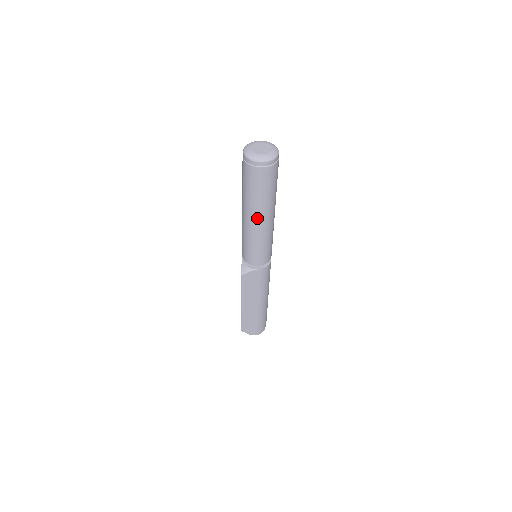
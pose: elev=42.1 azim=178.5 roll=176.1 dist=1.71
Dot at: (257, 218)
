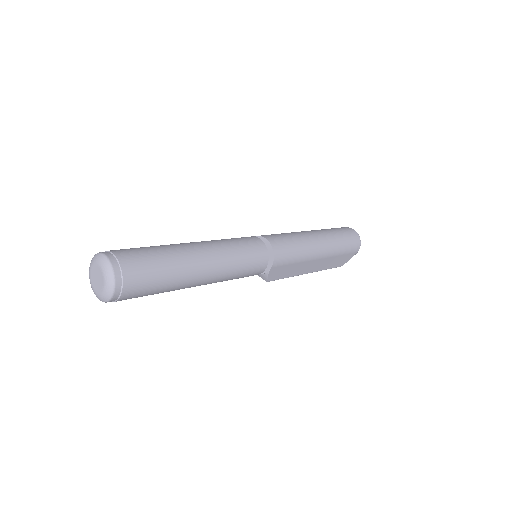
Dot at: (196, 284)
